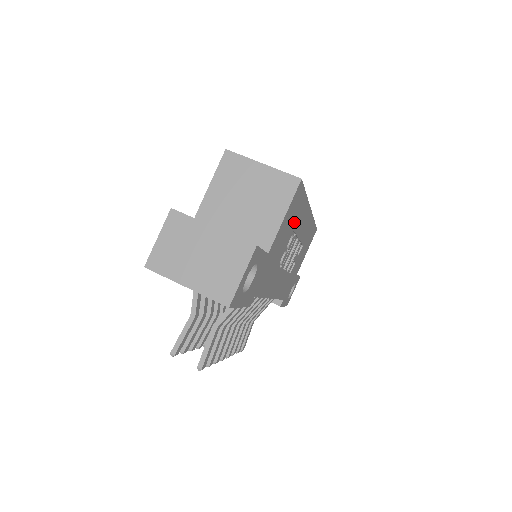
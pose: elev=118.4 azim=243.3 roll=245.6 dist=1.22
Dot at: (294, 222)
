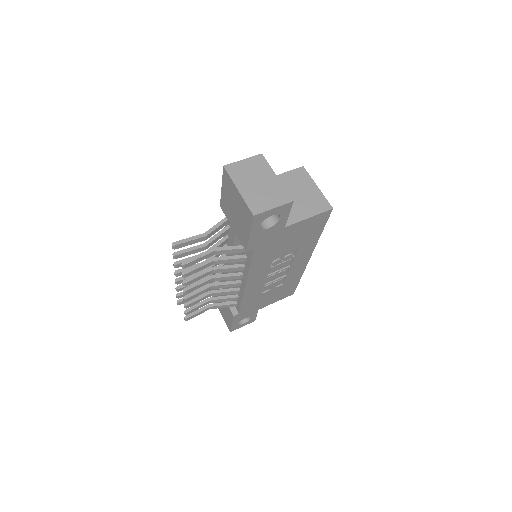
Dot at: (304, 240)
